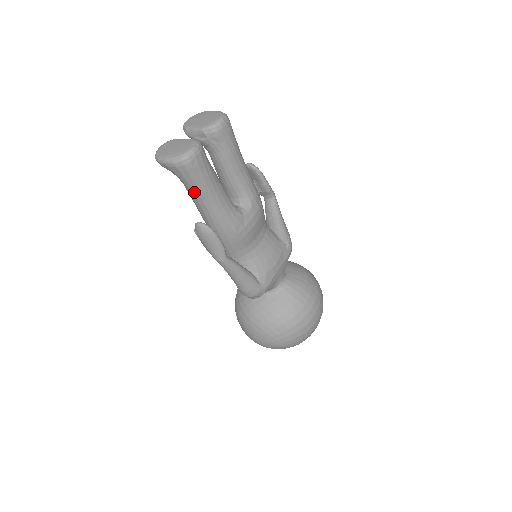
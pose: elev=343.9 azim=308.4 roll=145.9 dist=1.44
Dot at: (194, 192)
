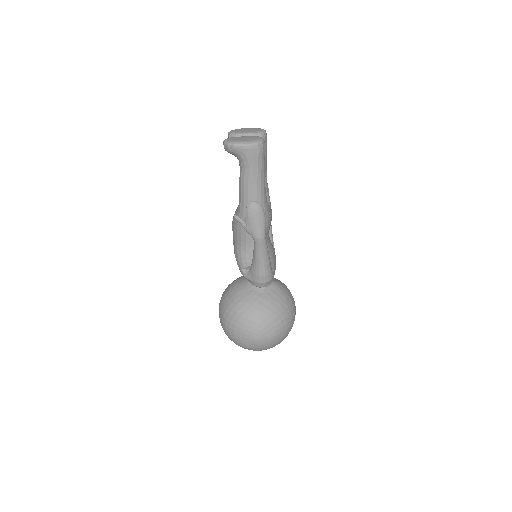
Dot at: (254, 175)
